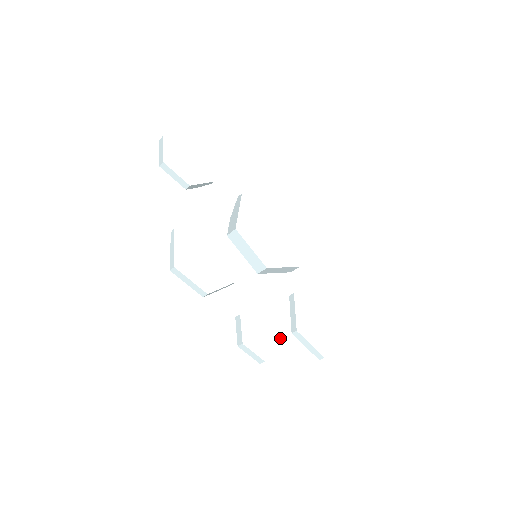
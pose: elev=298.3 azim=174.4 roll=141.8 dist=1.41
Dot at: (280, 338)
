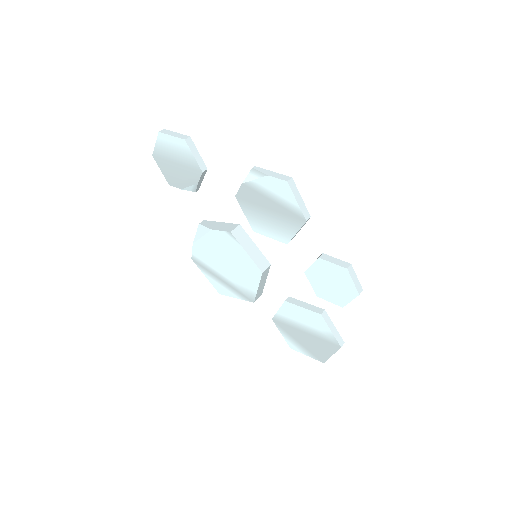
Dot at: occluded
